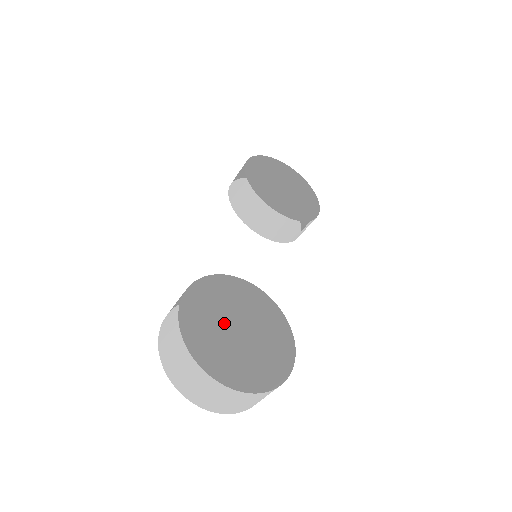
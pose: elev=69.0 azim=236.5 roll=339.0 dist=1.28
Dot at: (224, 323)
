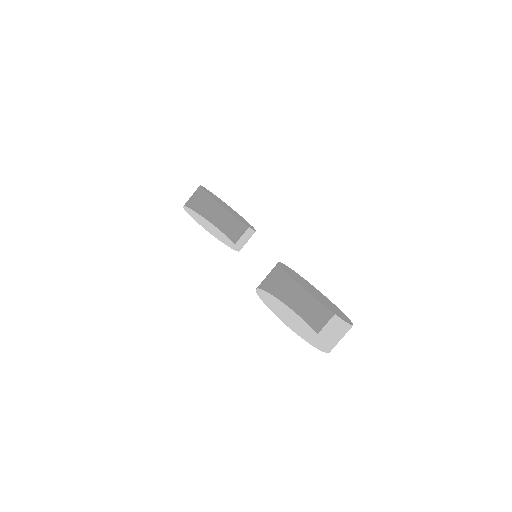
Dot at: (310, 289)
